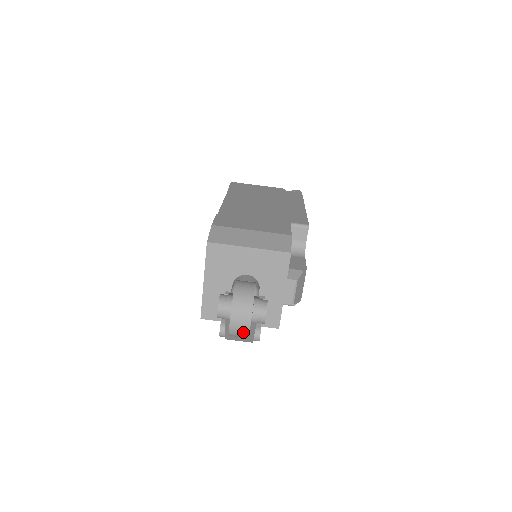
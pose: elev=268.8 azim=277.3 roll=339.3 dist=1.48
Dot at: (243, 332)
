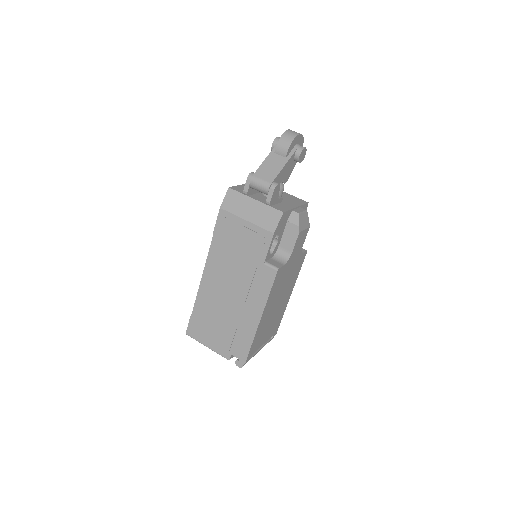
Dot at: (293, 134)
